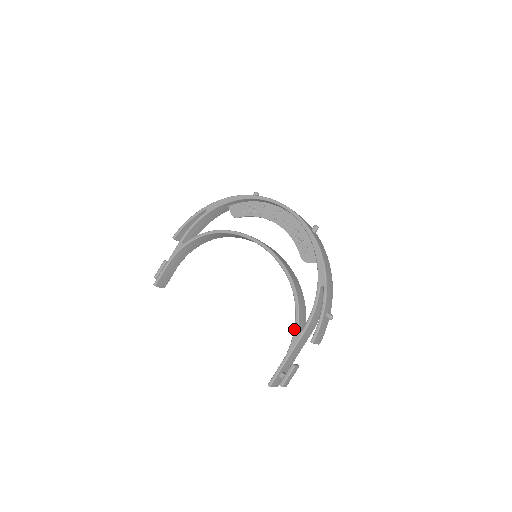
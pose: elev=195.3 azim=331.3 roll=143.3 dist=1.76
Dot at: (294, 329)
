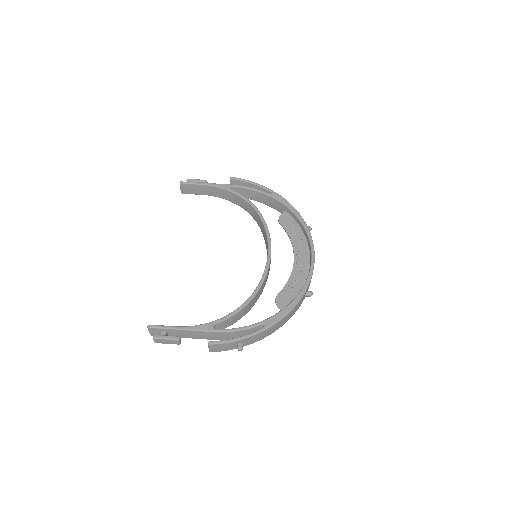
Dot at: (212, 321)
